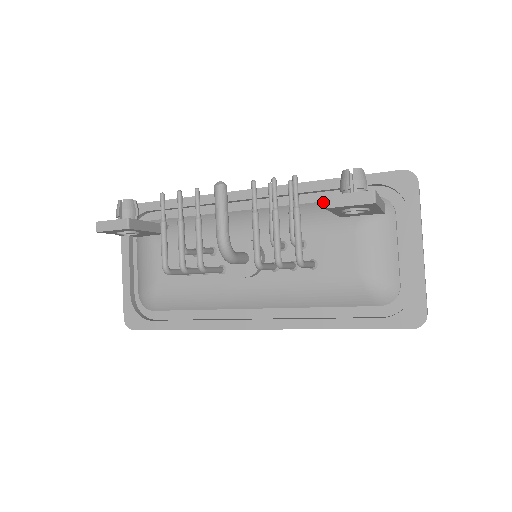
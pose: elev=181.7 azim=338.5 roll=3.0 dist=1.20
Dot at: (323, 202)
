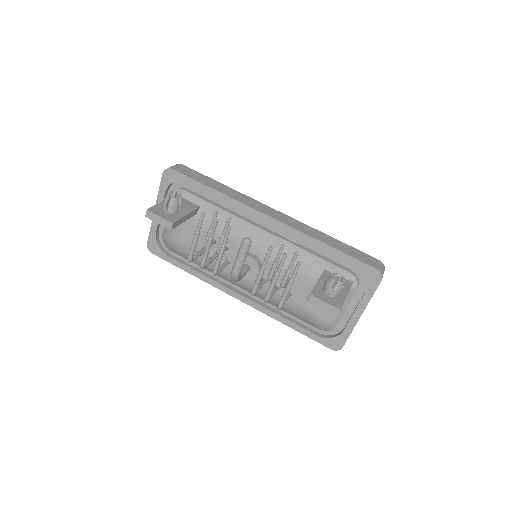
Dot at: (316, 257)
